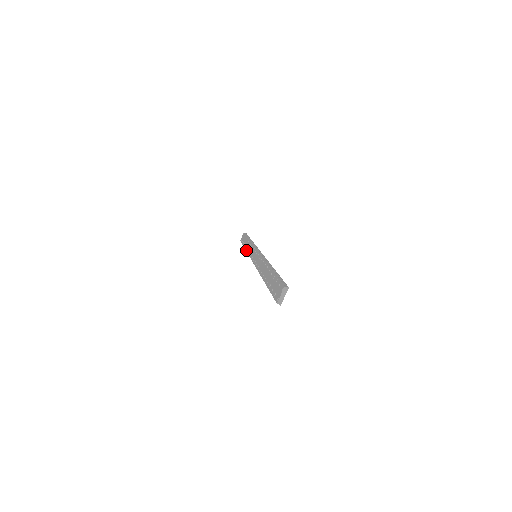
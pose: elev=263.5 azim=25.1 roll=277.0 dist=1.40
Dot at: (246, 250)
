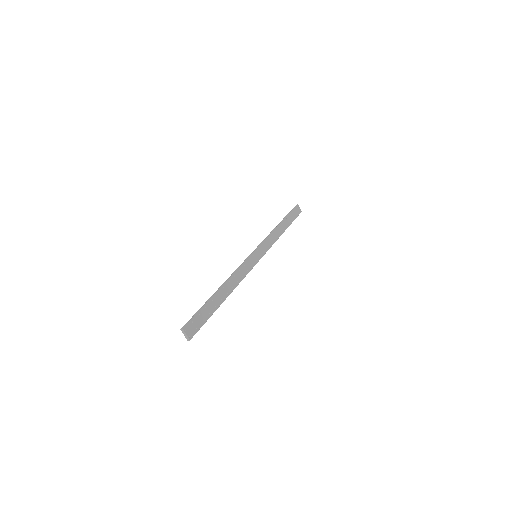
Dot at: occluded
